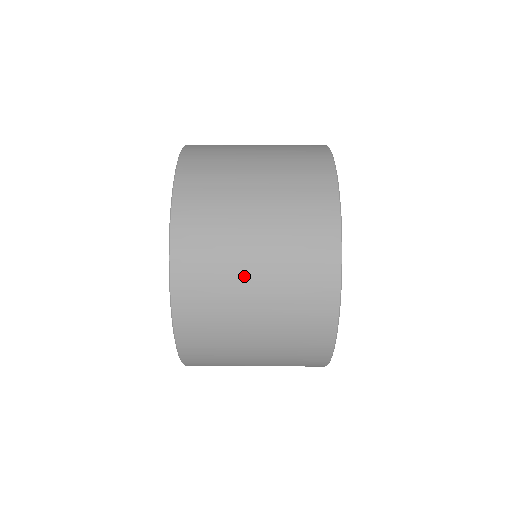
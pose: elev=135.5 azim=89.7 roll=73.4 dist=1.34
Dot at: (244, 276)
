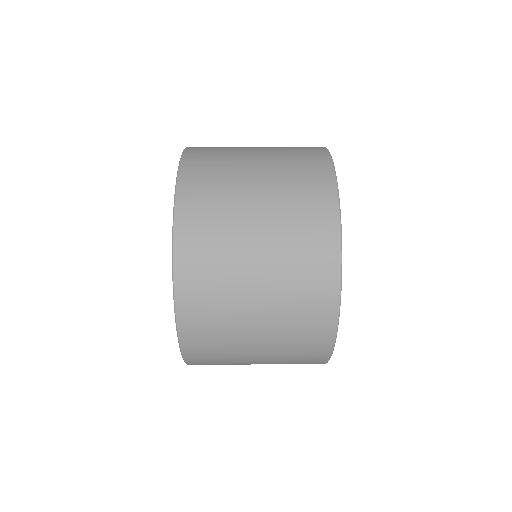
Dot at: (246, 200)
